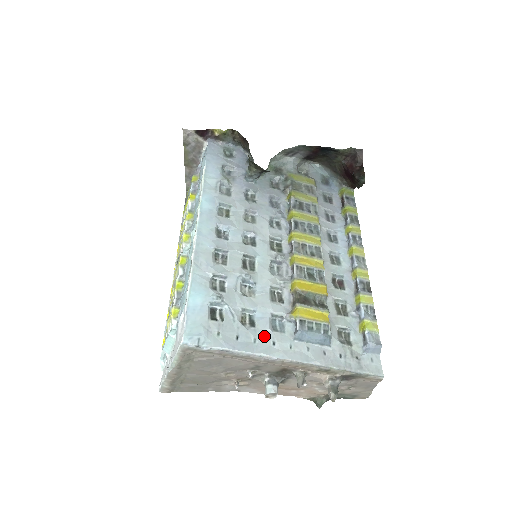
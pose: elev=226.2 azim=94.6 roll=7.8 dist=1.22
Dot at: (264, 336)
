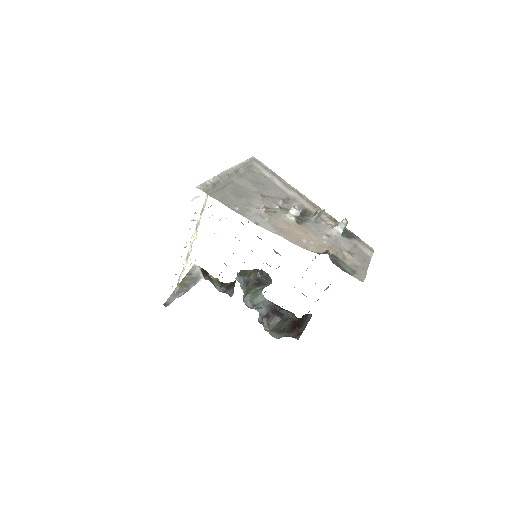
Dot at: occluded
